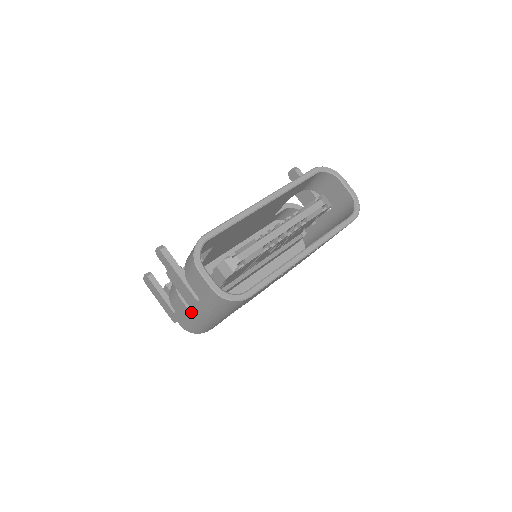
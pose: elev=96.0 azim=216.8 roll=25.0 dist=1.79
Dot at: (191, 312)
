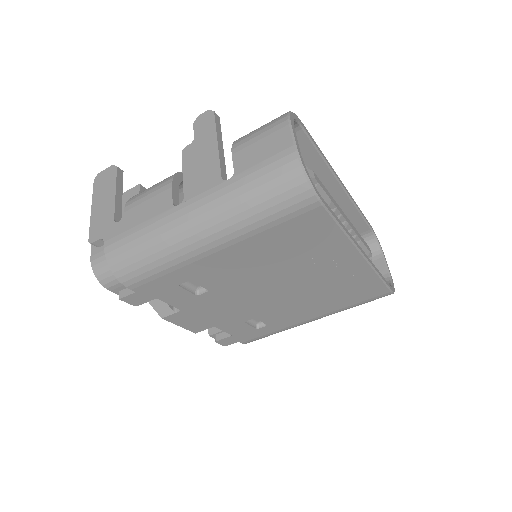
Dot at: (176, 206)
